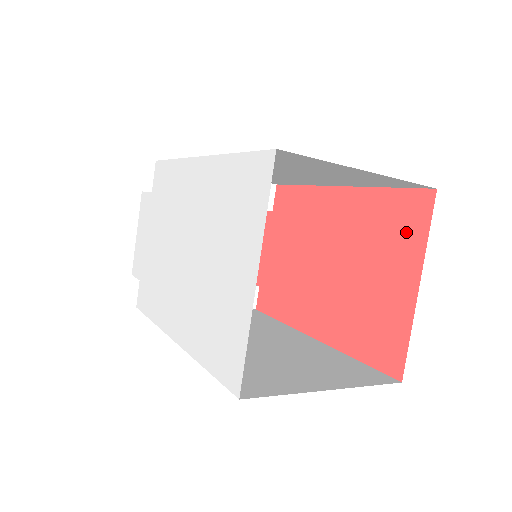
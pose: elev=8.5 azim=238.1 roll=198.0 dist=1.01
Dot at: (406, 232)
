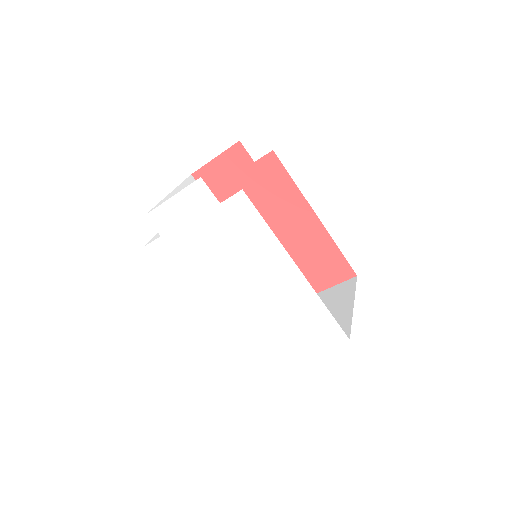
Dot at: (329, 274)
